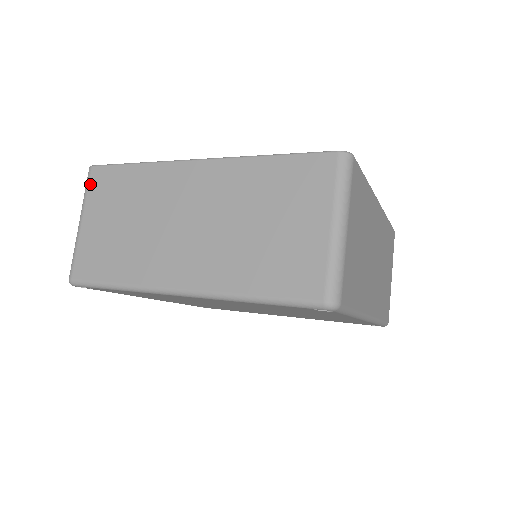
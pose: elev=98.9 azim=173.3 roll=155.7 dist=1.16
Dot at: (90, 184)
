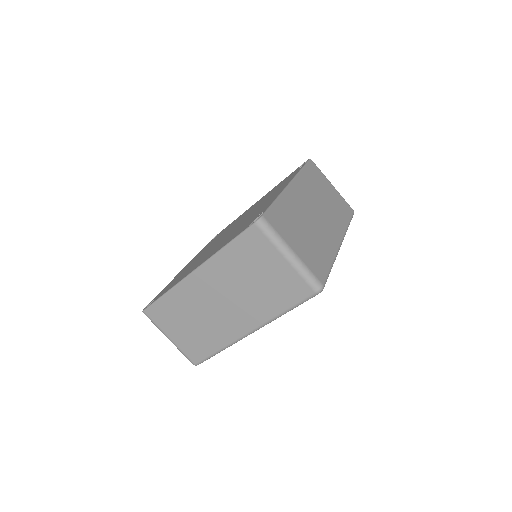
Dot at: (153, 320)
